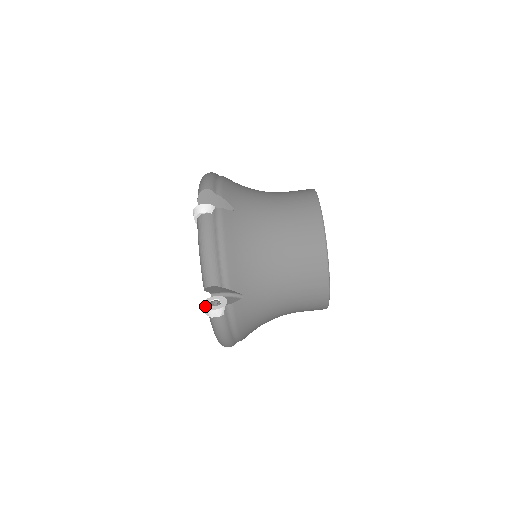
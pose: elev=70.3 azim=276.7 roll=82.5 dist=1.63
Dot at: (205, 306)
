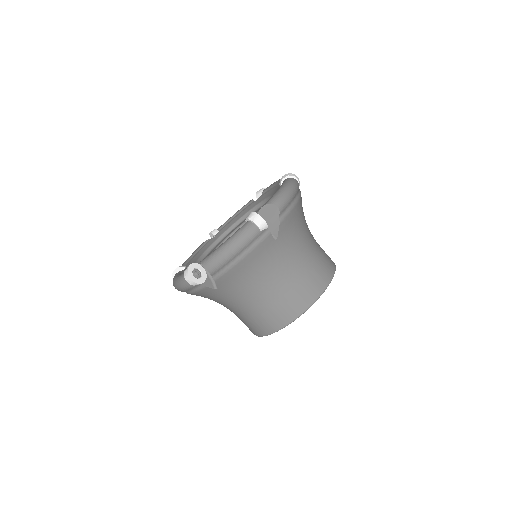
Dot at: (255, 213)
